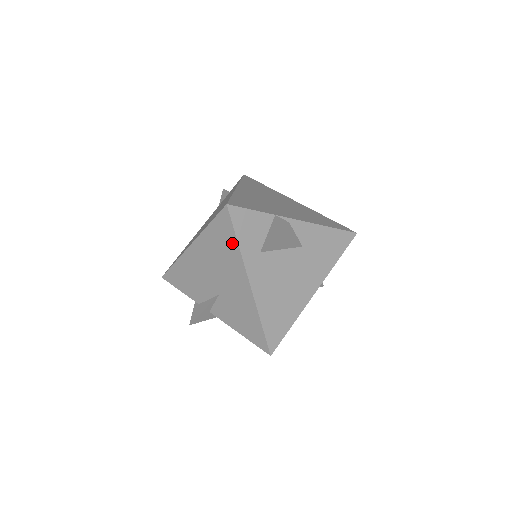
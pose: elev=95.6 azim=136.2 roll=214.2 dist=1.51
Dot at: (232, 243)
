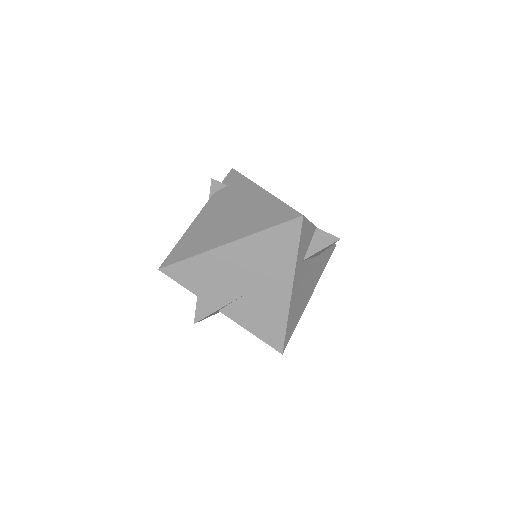
Dot at: (290, 251)
